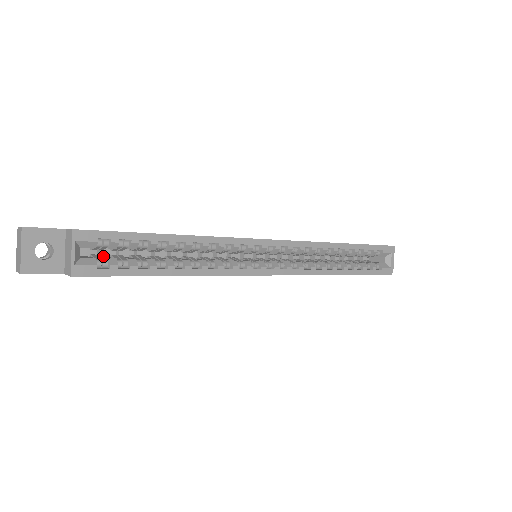
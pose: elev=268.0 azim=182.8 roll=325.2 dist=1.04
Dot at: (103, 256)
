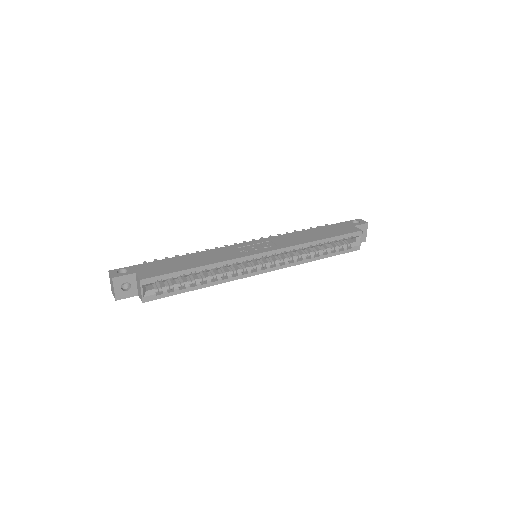
Dot at: (158, 283)
